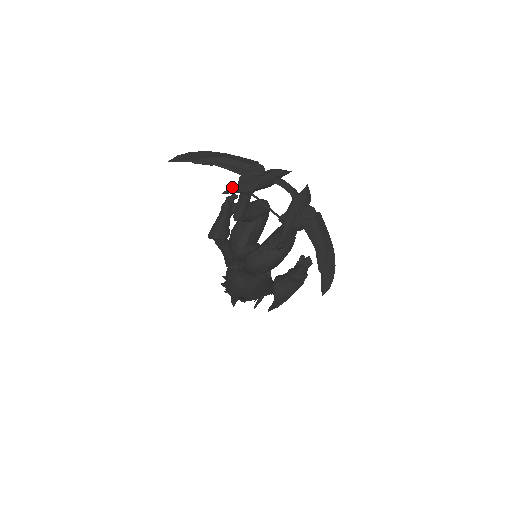
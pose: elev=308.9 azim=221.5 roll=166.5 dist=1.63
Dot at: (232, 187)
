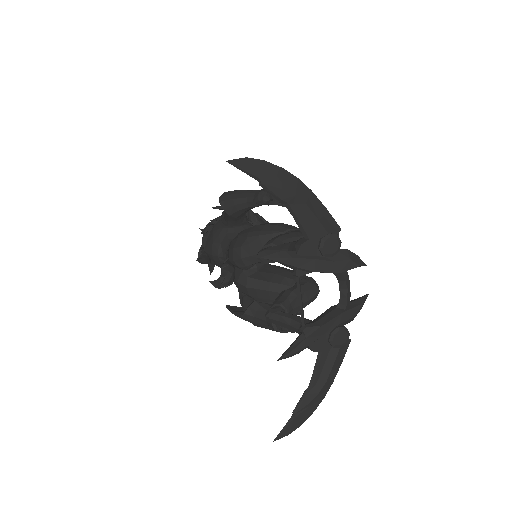
Dot at: (281, 257)
